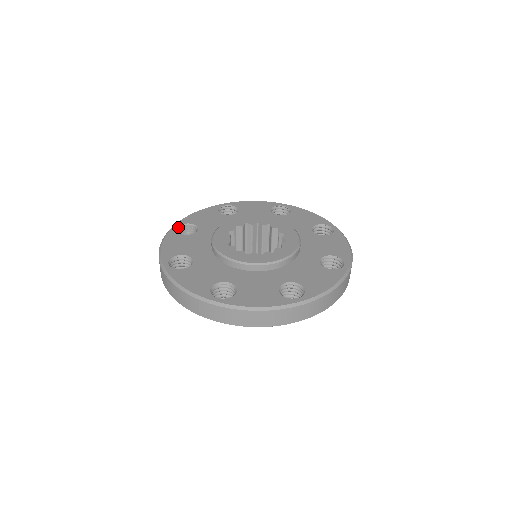
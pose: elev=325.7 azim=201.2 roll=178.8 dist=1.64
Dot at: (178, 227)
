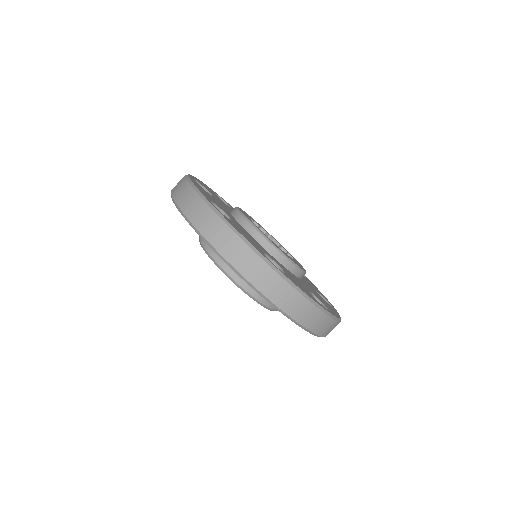
Dot at: (217, 195)
